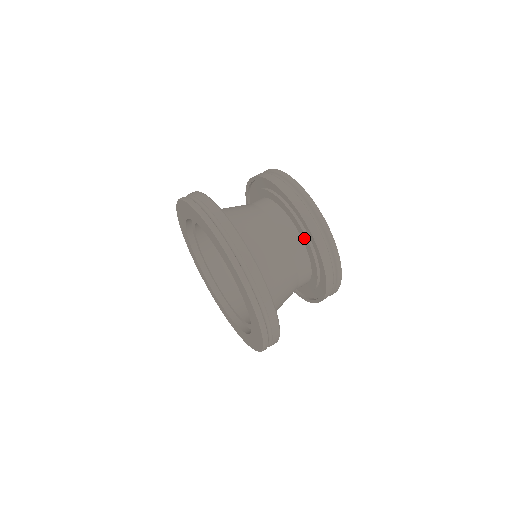
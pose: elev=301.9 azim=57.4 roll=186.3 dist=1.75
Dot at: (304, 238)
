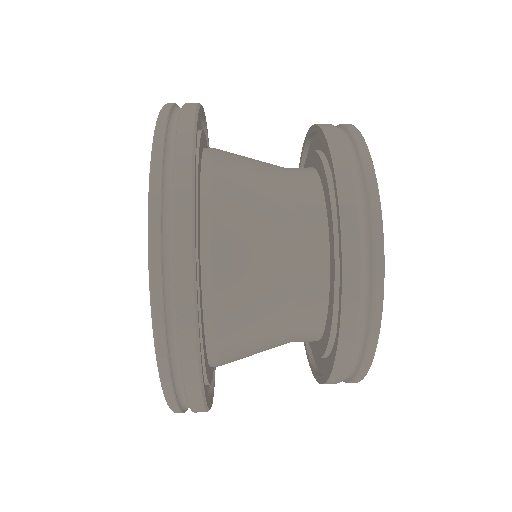
Dot at: (332, 267)
